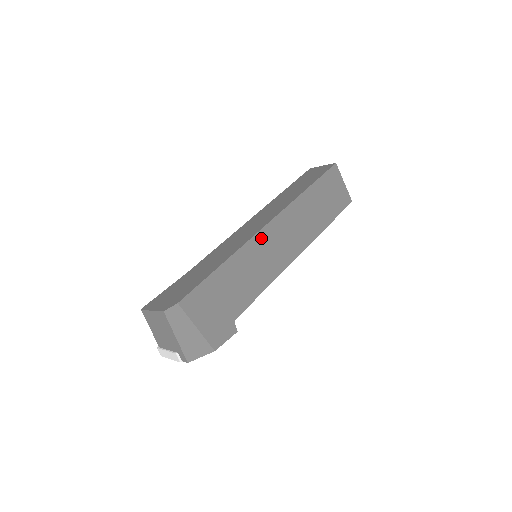
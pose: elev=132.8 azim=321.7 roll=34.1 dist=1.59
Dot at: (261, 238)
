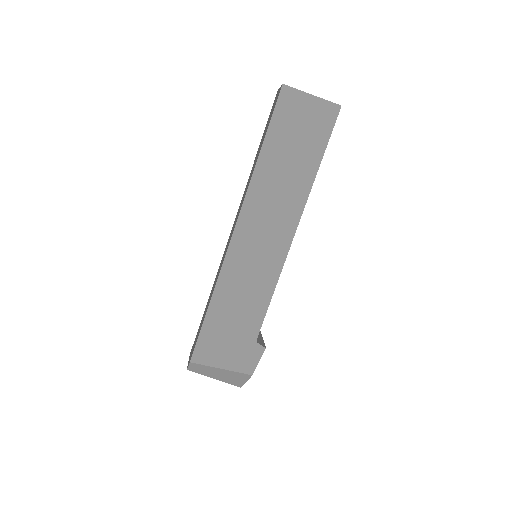
Dot at: (235, 254)
